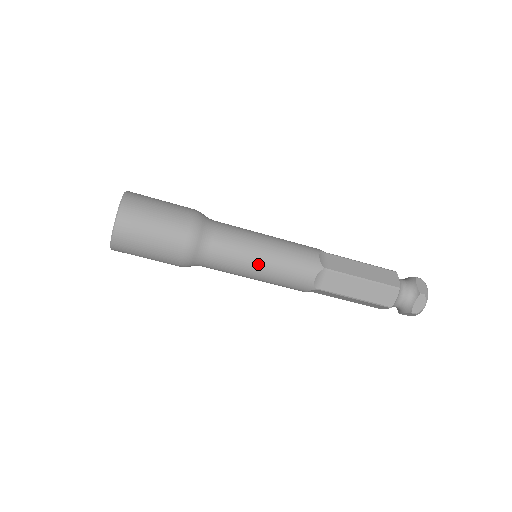
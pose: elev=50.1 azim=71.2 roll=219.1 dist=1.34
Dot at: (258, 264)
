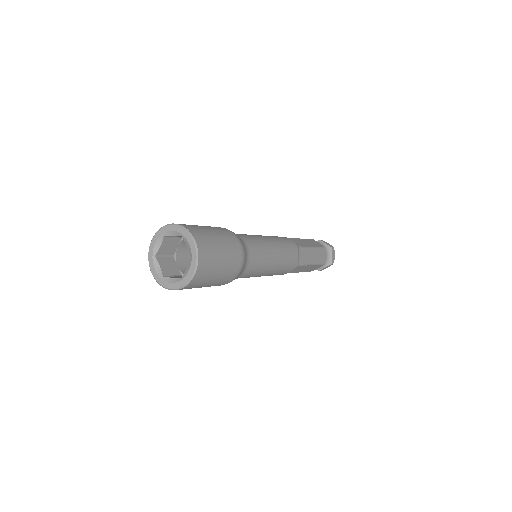
Dot at: occluded
